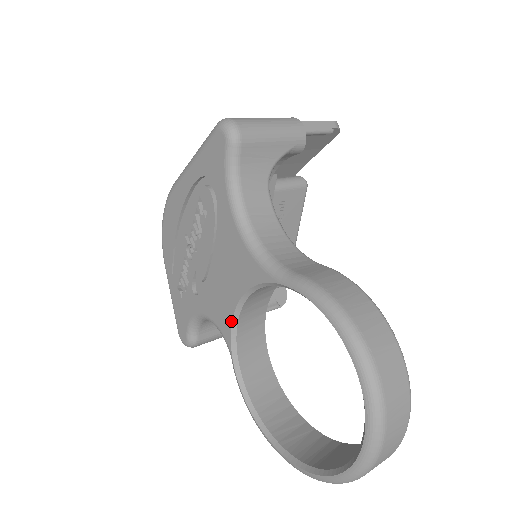
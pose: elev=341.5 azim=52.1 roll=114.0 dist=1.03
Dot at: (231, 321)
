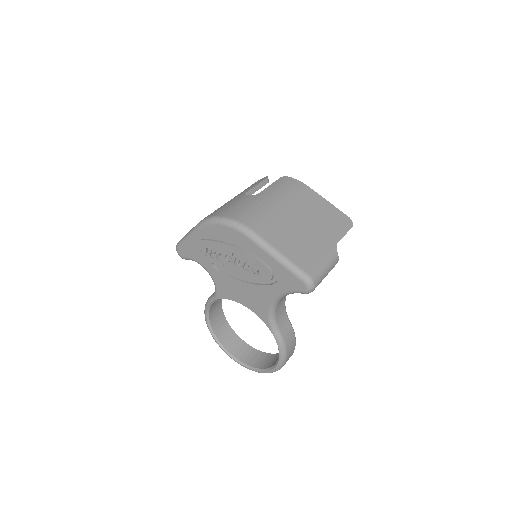
Dot at: (229, 299)
